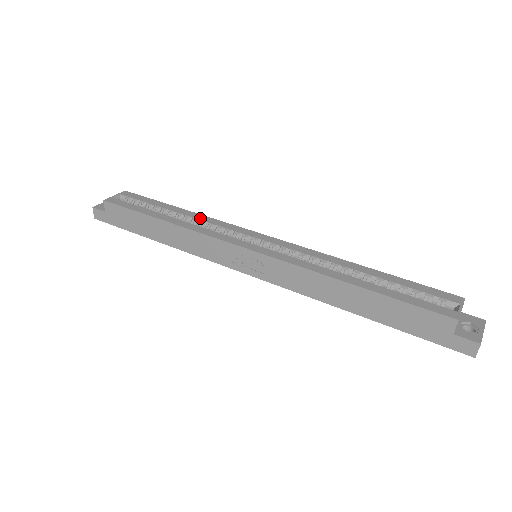
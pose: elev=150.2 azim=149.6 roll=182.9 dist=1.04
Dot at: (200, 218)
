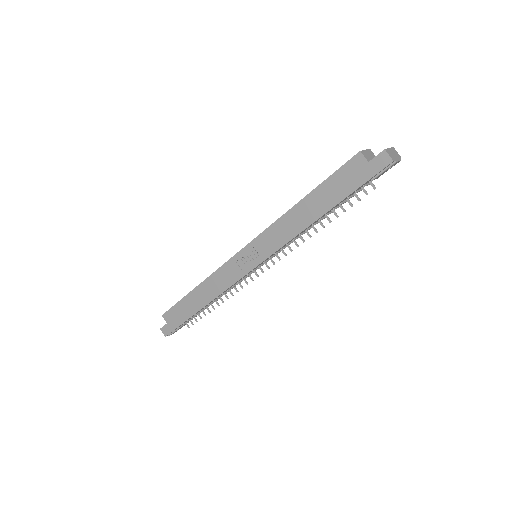
Dot at: occluded
